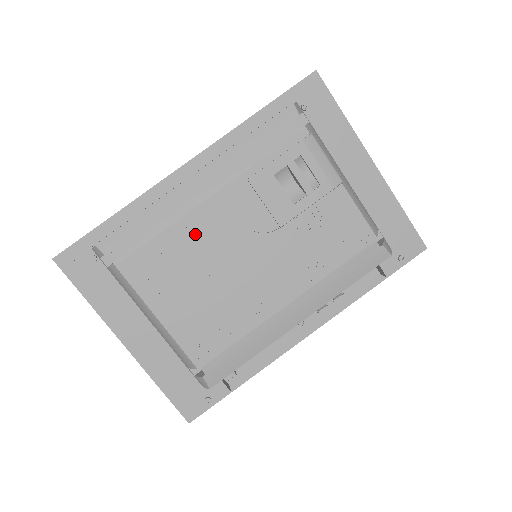
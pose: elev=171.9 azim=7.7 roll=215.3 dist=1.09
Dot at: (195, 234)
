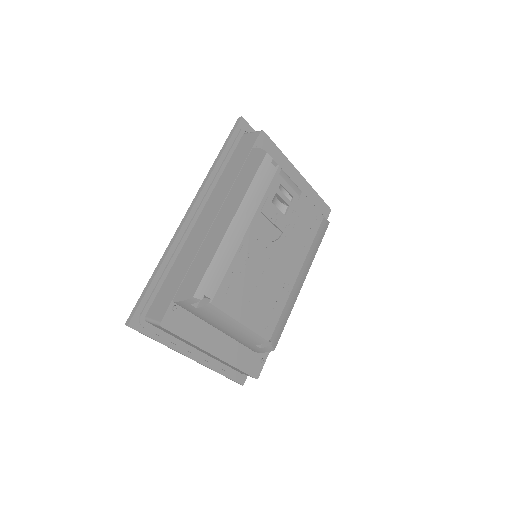
Dot at: (245, 259)
